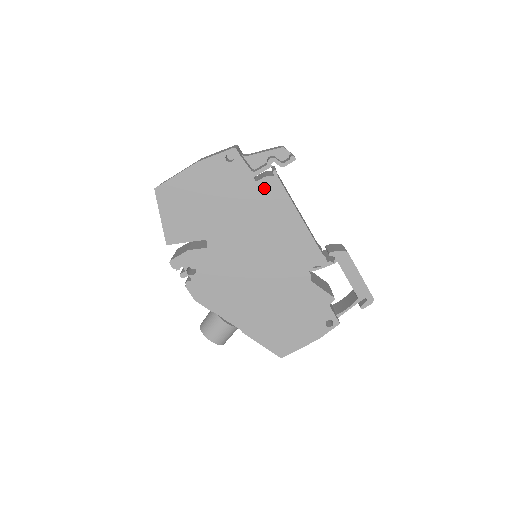
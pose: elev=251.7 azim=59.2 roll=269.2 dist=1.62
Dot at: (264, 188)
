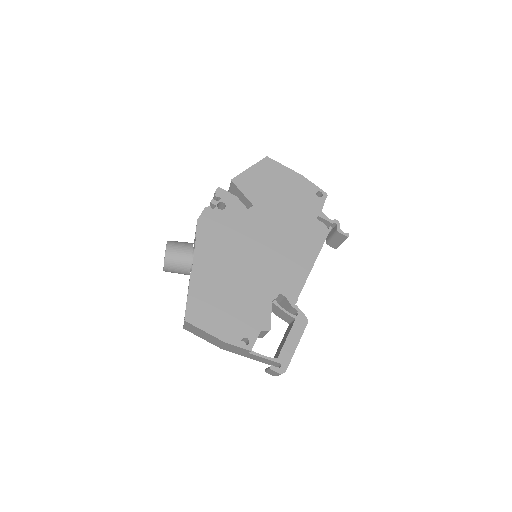
Dot at: (316, 226)
